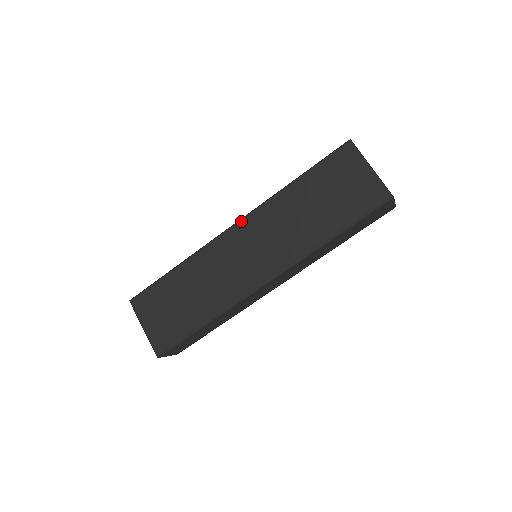
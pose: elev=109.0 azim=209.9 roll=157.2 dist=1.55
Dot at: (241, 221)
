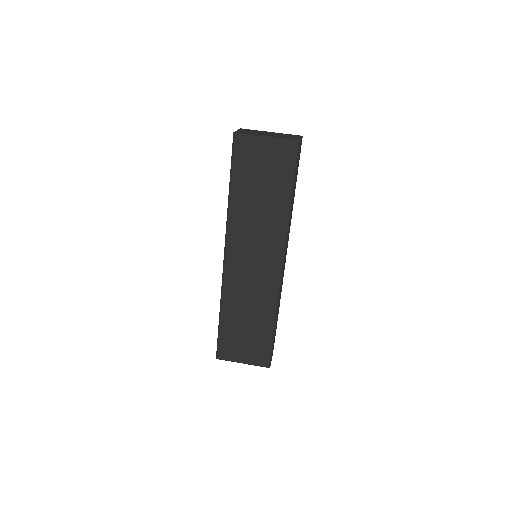
Dot at: (226, 251)
